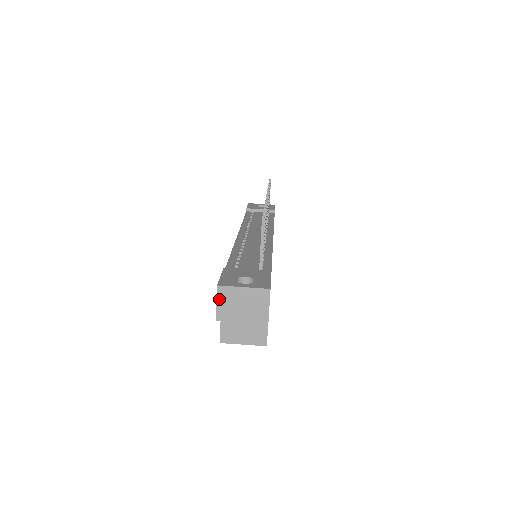
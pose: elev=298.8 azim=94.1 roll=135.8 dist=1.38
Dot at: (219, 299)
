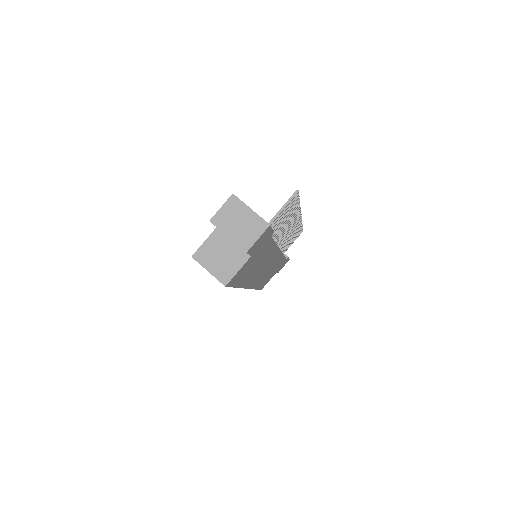
Dot at: (226, 205)
